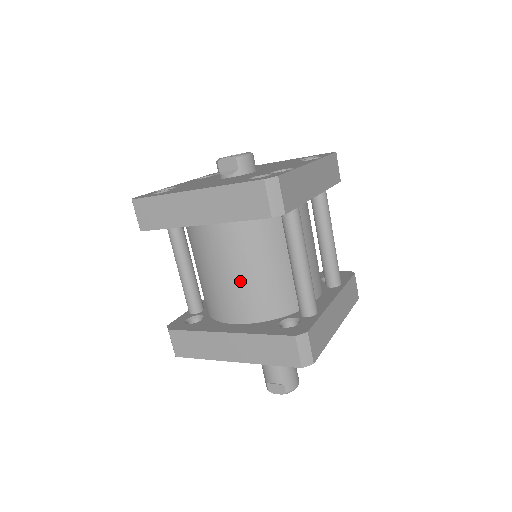
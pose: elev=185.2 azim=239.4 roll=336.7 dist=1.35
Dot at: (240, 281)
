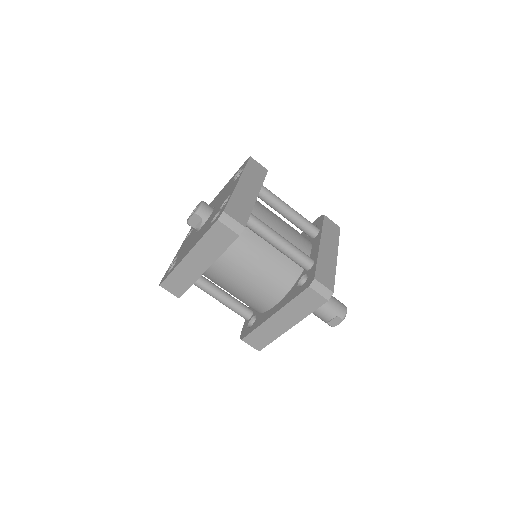
Dot at: (256, 280)
